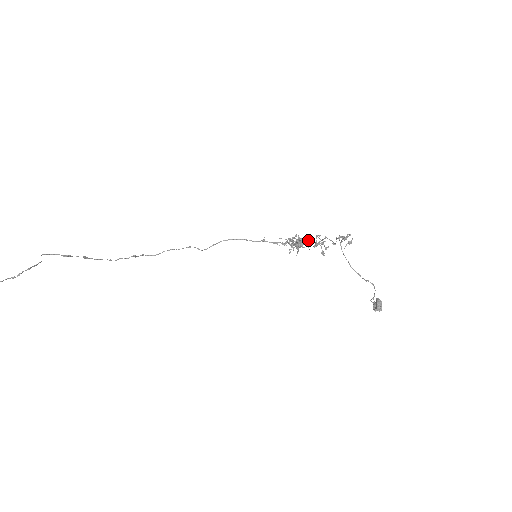
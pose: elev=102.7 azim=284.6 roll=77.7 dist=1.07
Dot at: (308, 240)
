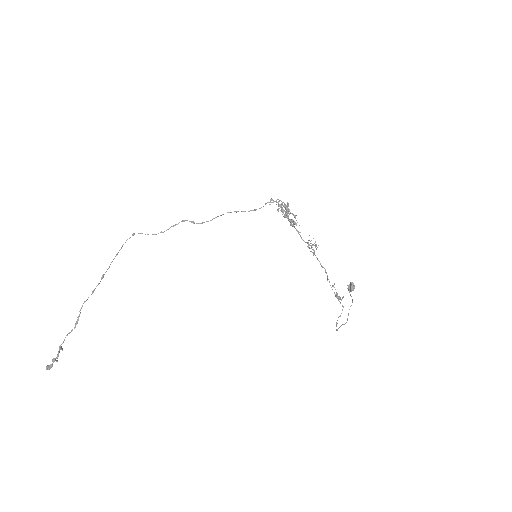
Dot at: occluded
